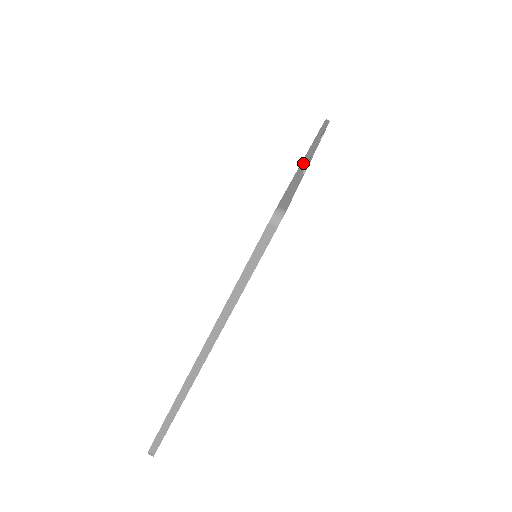
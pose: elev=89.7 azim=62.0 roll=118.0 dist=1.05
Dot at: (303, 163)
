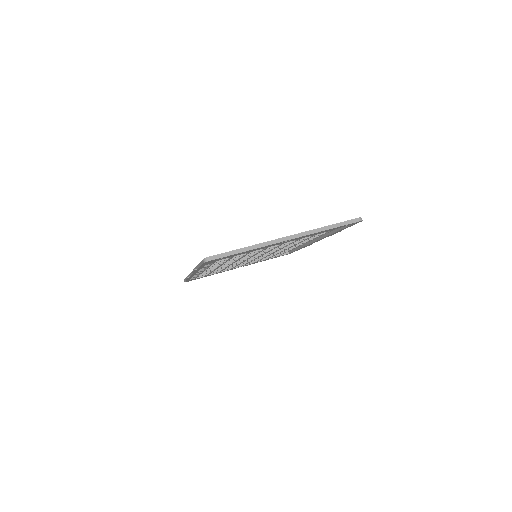
Dot at: occluded
